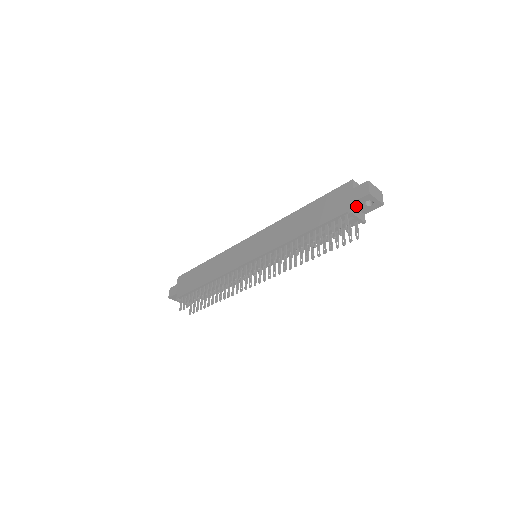
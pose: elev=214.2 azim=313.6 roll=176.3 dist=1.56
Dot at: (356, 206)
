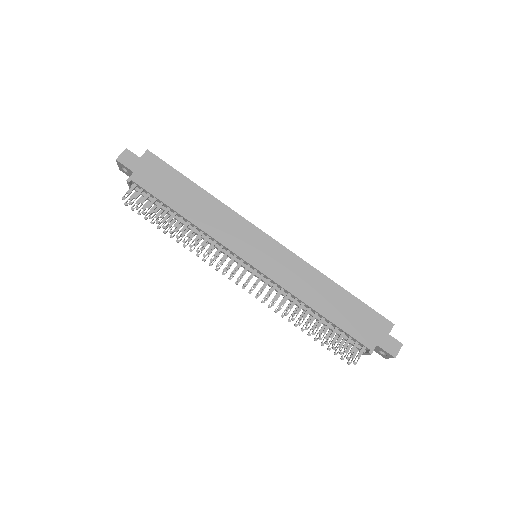
Dot at: occluded
